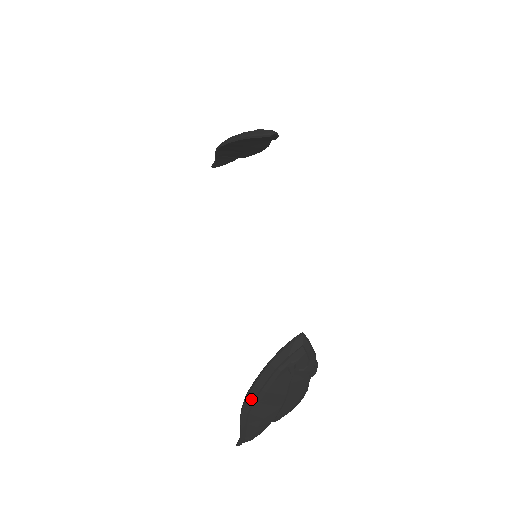
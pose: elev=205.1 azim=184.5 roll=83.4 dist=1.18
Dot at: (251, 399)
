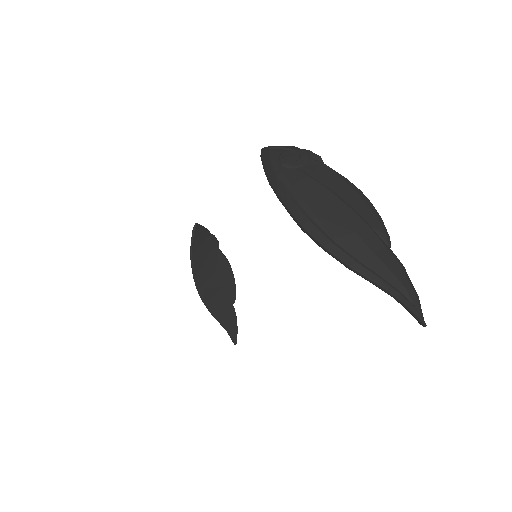
Dot at: (306, 222)
